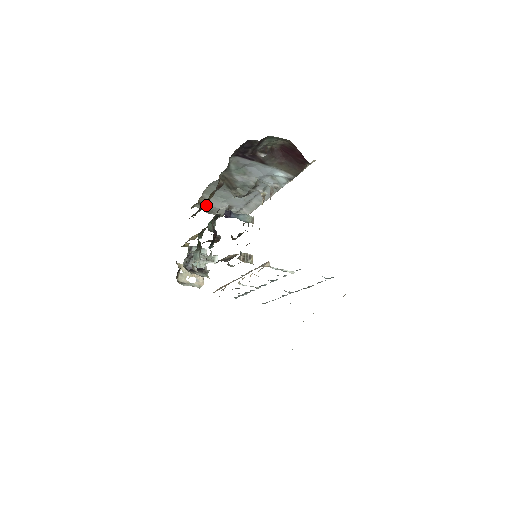
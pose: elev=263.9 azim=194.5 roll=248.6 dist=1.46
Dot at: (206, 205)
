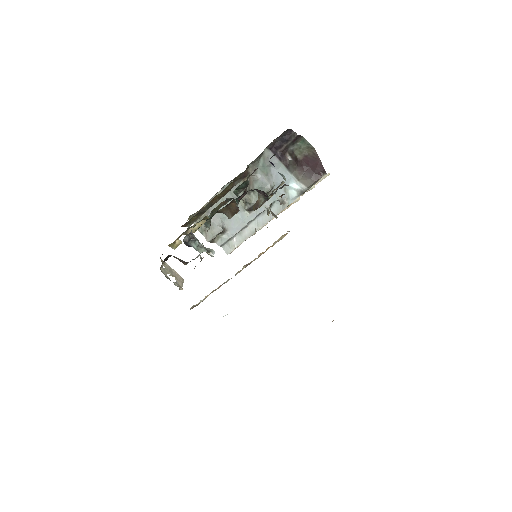
Dot at: occluded
